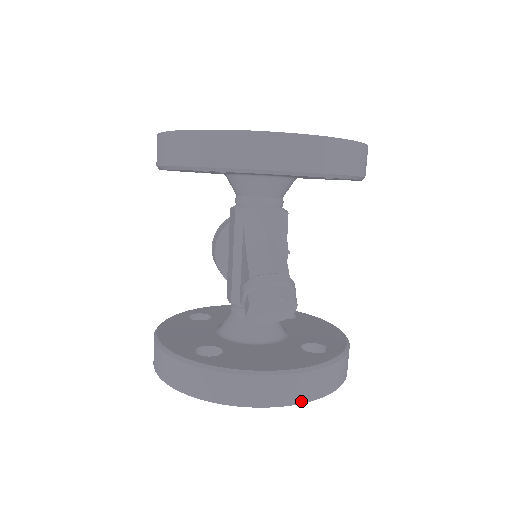
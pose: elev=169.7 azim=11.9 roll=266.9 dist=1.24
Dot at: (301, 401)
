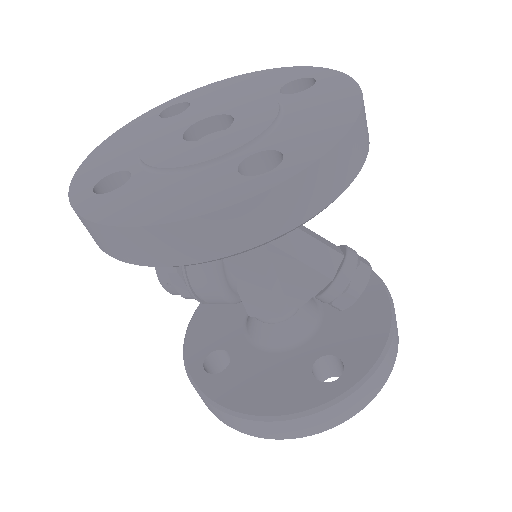
Dot at: occluded
